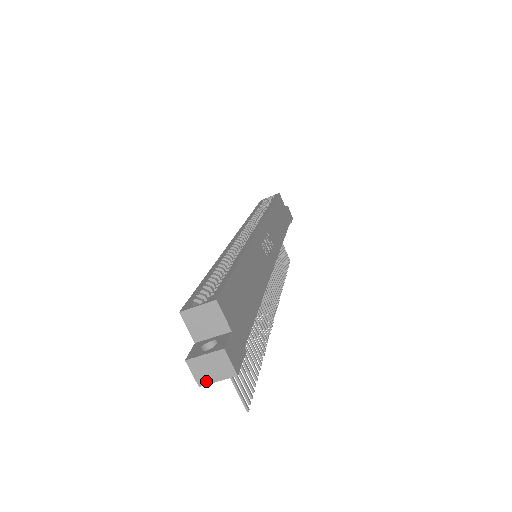
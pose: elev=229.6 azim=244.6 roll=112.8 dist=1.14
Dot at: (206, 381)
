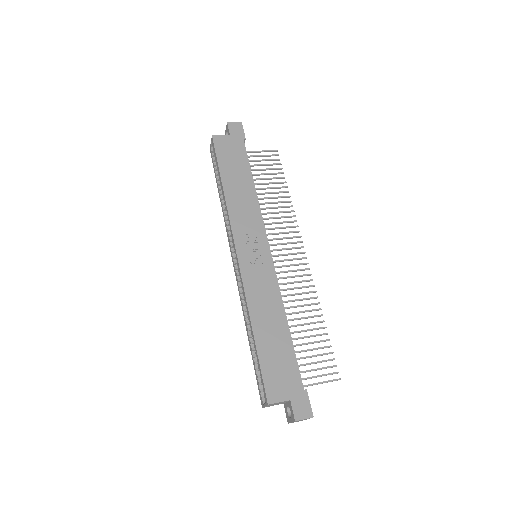
Dot at: occluded
